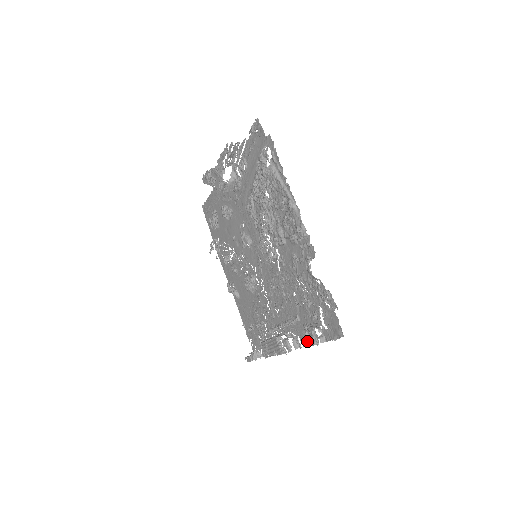
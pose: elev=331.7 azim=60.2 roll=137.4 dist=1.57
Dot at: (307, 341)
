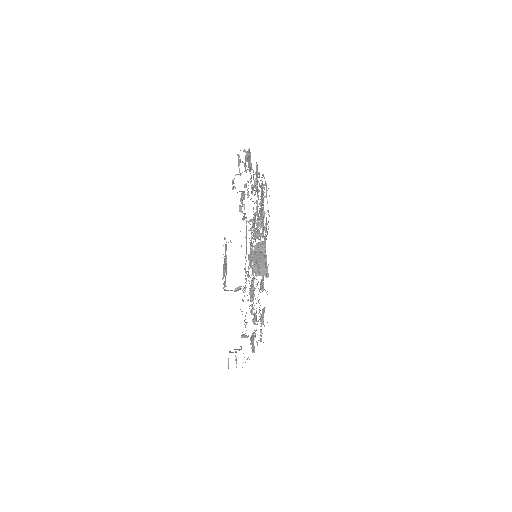
Dot at: (239, 206)
